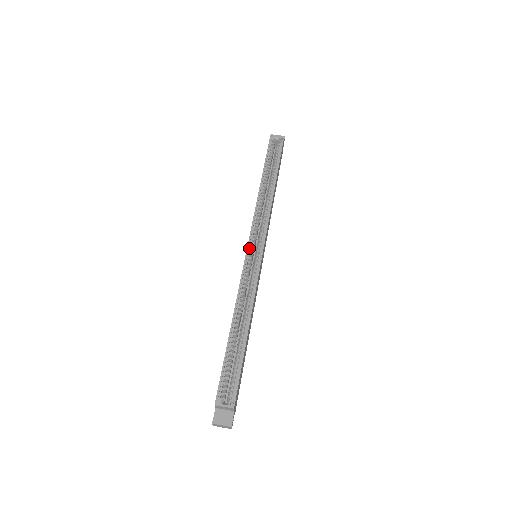
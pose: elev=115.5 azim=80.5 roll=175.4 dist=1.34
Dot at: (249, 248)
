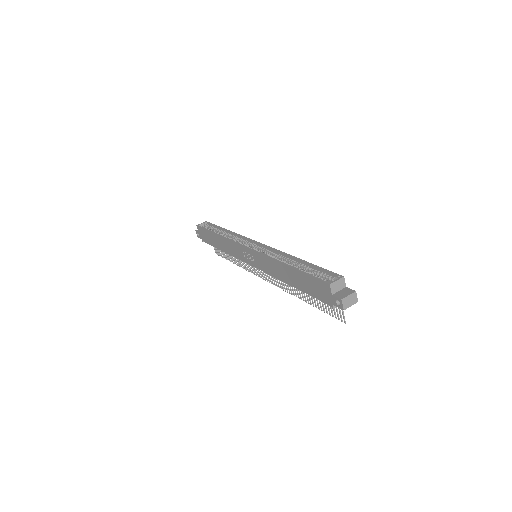
Dot at: (248, 248)
